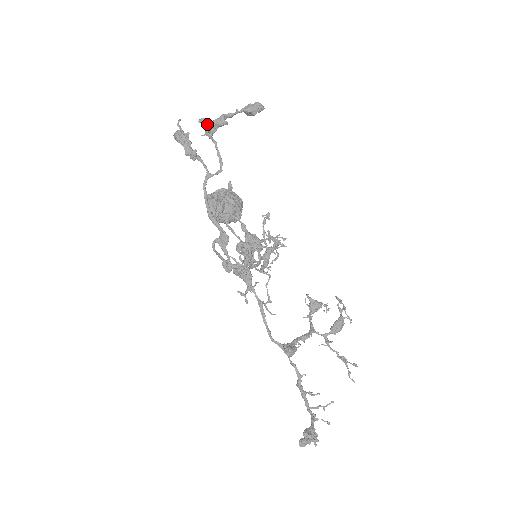
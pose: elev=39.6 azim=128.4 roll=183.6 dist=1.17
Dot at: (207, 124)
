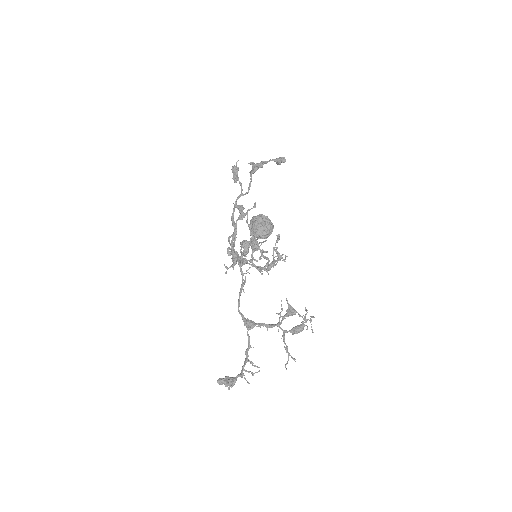
Dot at: (252, 165)
